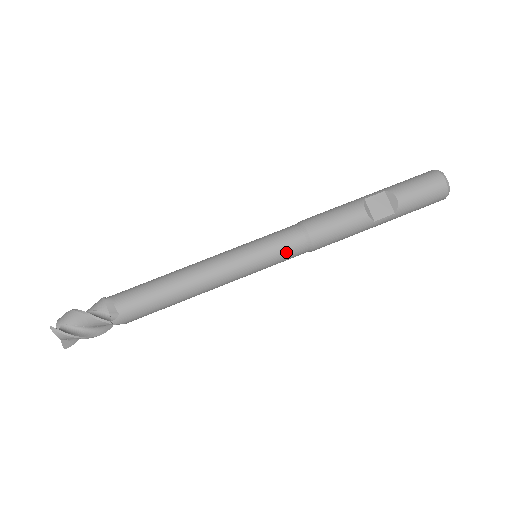
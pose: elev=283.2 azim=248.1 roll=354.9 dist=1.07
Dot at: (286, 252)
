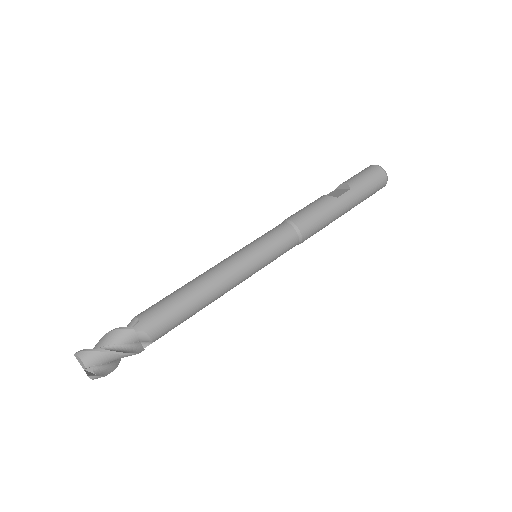
Dot at: (275, 235)
